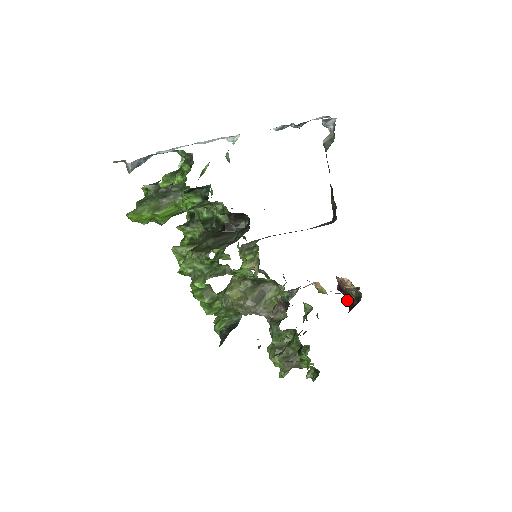
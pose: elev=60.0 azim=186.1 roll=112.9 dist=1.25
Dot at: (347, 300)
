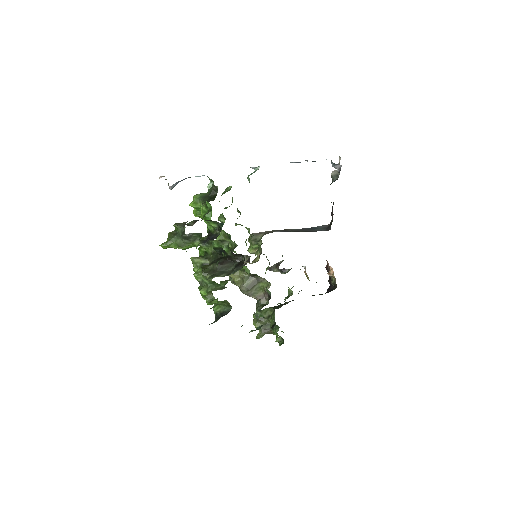
Dot at: (329, 281)
